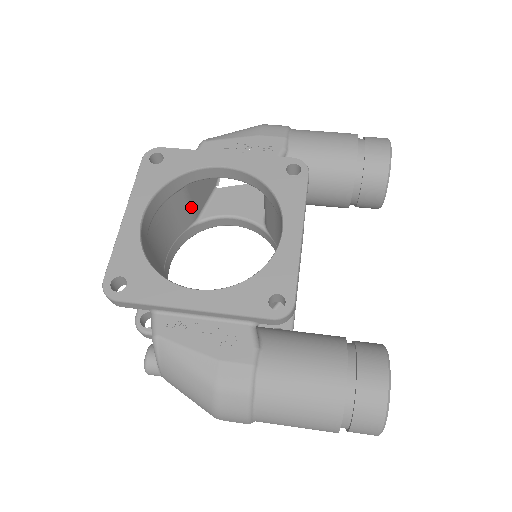
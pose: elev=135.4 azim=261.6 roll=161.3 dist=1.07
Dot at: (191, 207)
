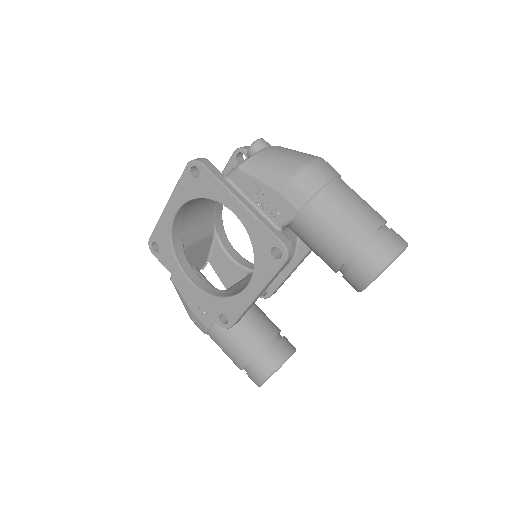
Dot at: occluded
